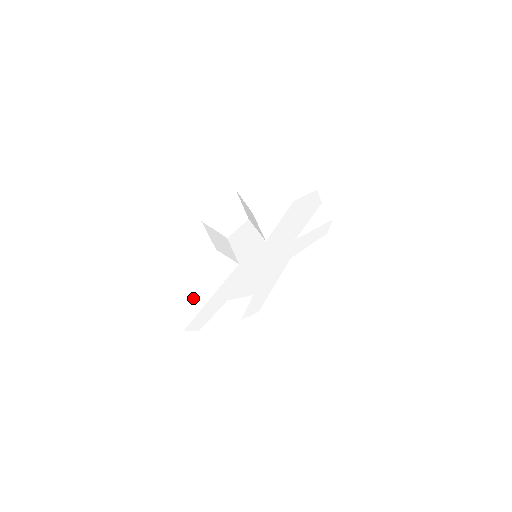
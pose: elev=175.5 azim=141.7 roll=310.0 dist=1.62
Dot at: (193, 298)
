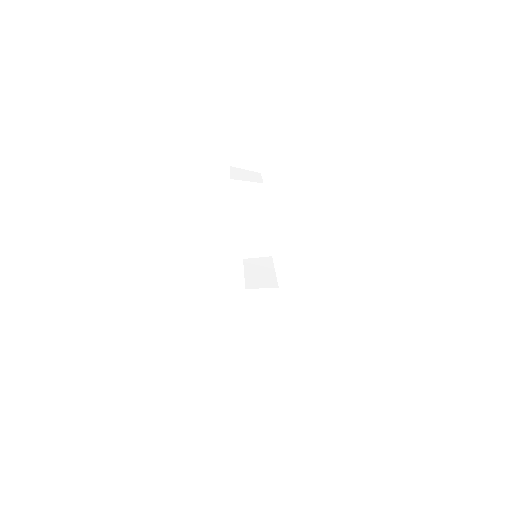
Dot at: (268, 336)
